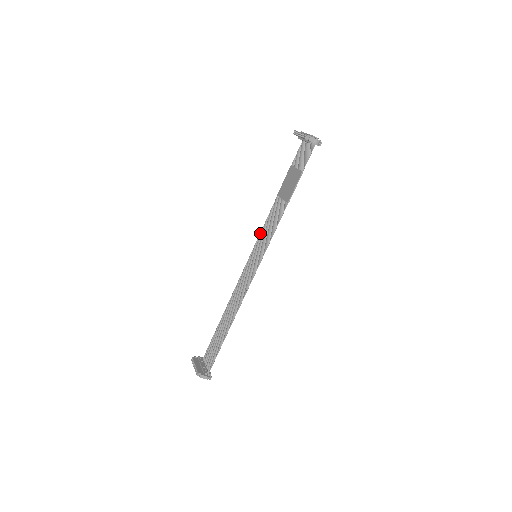
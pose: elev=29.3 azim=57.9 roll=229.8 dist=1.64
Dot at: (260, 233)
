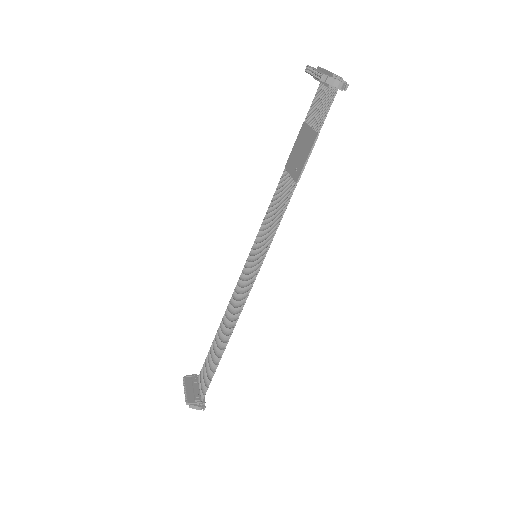
Dot at: (262, 222)
